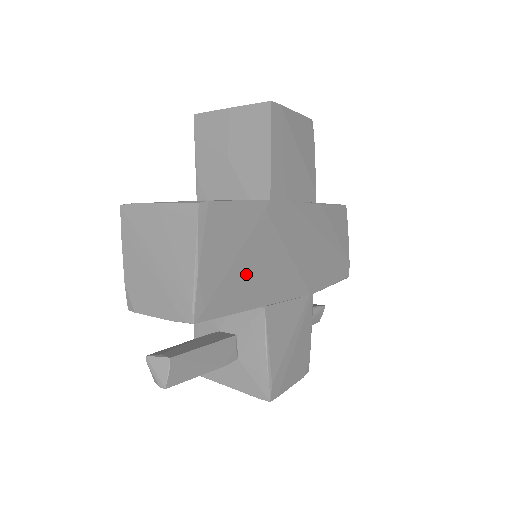
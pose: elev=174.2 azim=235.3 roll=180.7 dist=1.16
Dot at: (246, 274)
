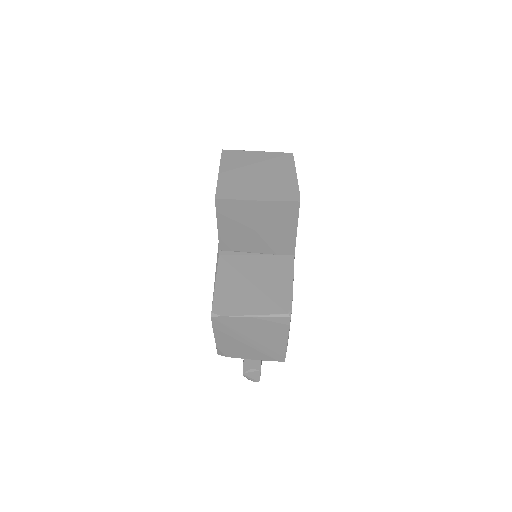
Dot at: occluded
